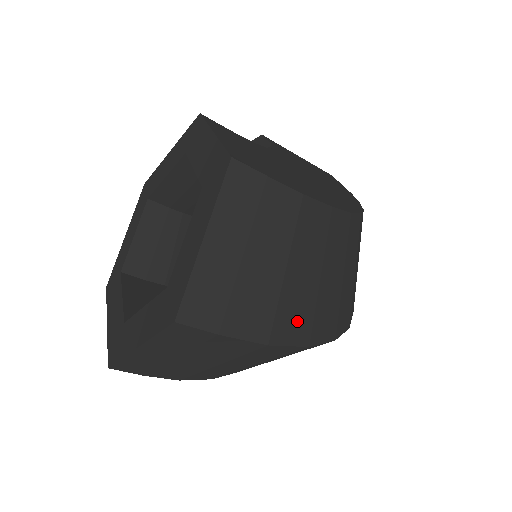
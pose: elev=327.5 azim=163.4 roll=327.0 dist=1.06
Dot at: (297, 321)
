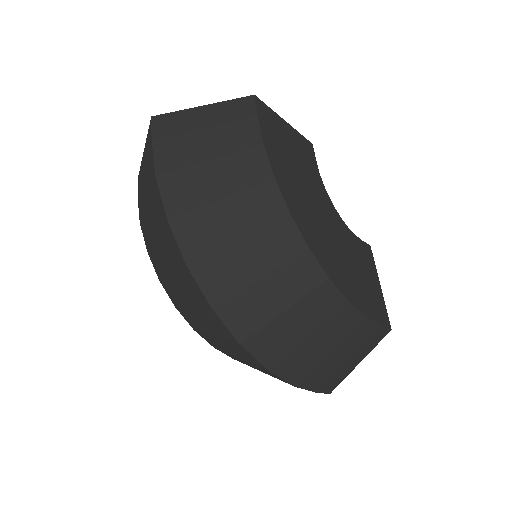
Dot at: (181, 195)
